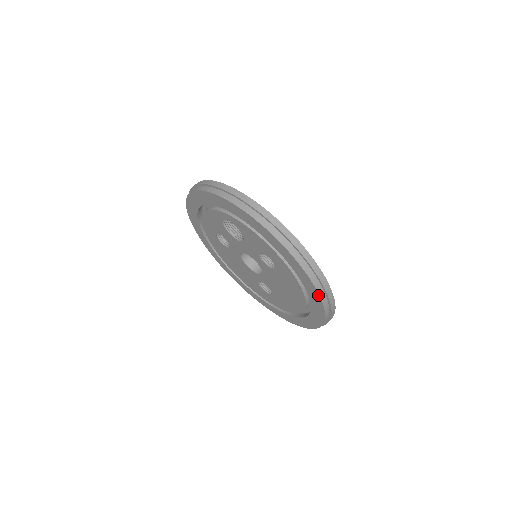
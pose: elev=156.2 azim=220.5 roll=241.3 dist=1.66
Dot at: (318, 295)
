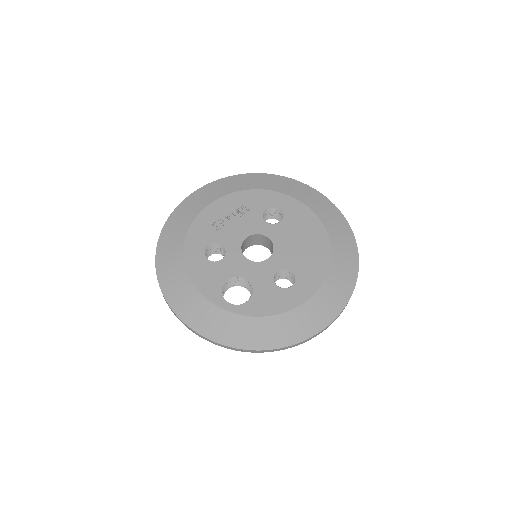
Dot at: occluded
